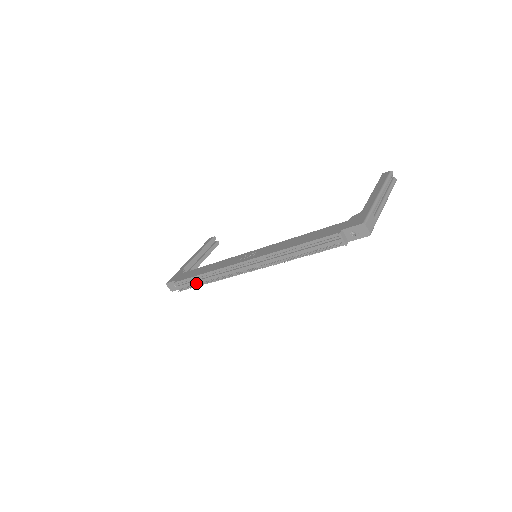
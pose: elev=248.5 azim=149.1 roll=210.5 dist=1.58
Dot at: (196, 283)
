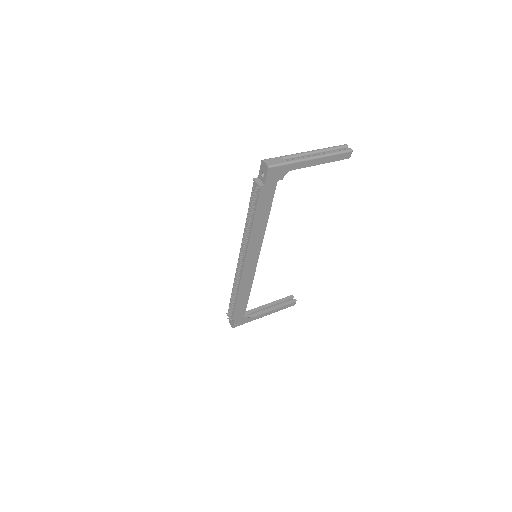
Dot at: (233, 304)
